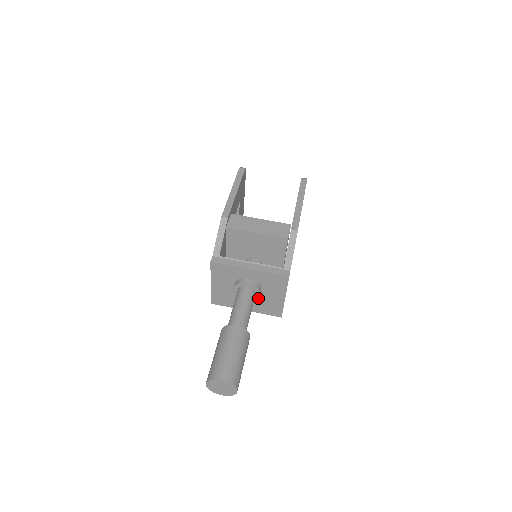
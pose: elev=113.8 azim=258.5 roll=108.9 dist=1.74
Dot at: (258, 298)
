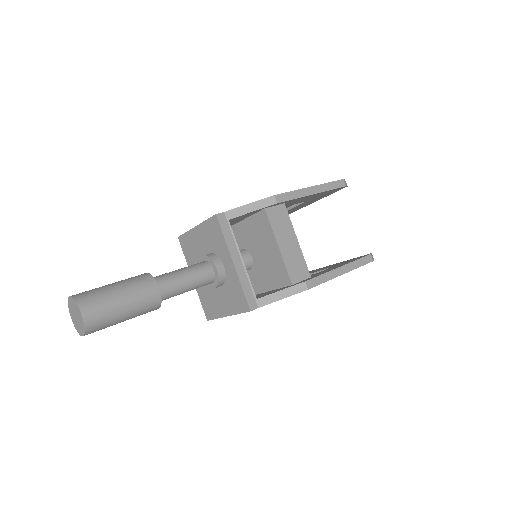
Dot at: occluded
